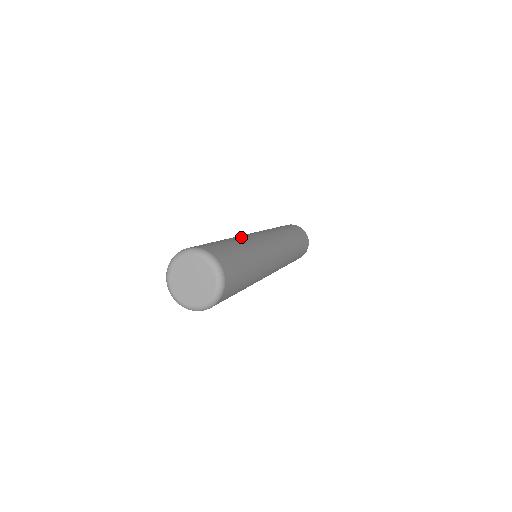
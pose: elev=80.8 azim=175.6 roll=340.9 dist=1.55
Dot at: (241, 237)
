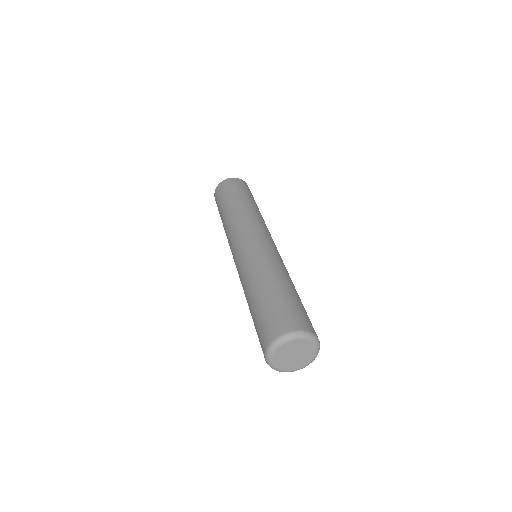
Dot at: (250, 274)
